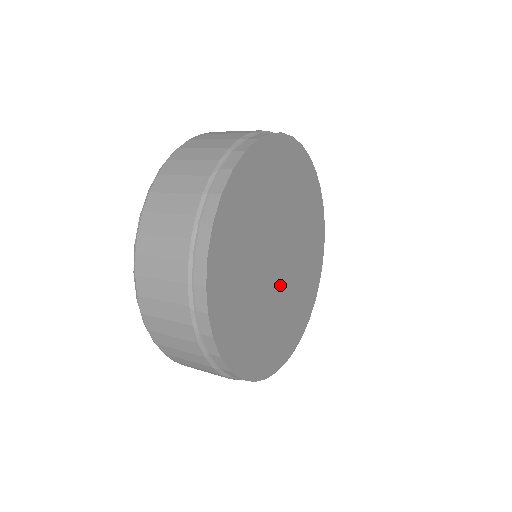
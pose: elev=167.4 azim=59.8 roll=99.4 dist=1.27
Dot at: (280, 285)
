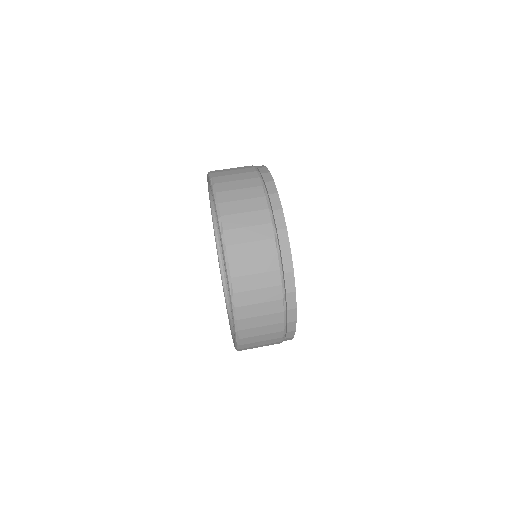
Dot at: occluded
